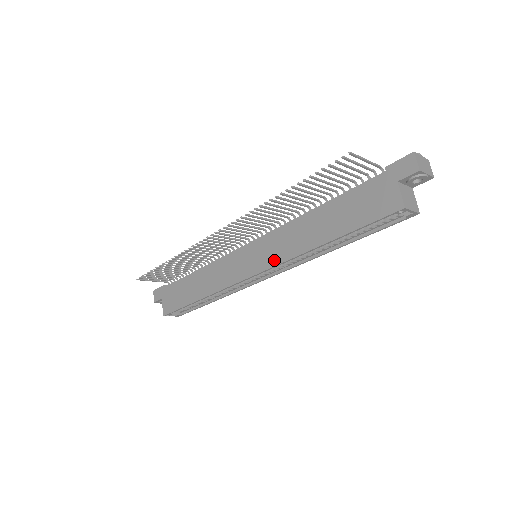
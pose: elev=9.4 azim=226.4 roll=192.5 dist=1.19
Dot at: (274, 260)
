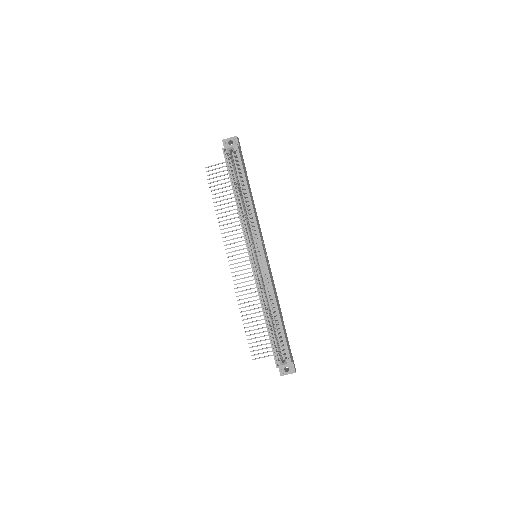
Dot at: (244, 237)
